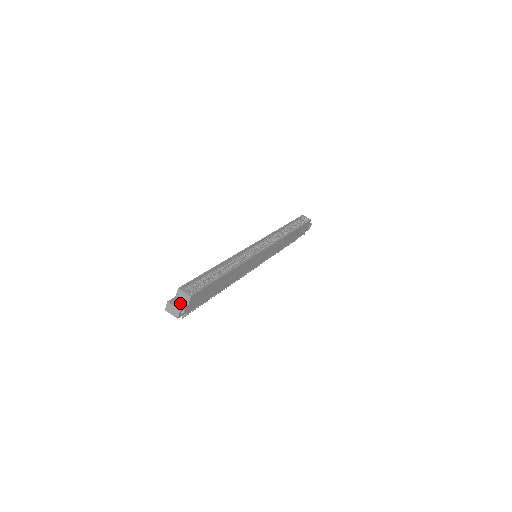
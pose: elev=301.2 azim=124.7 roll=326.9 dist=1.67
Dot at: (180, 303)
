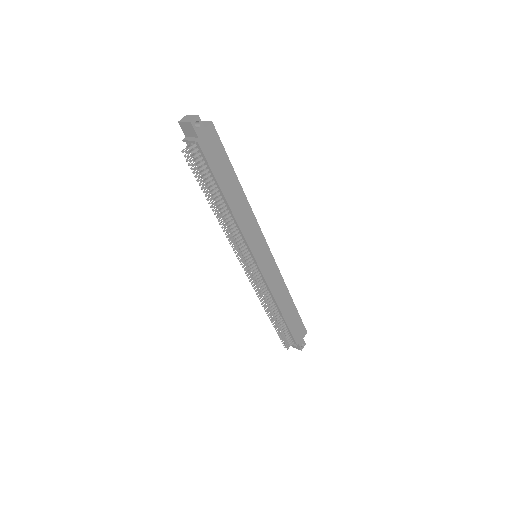
Dot at: (197, 123)
